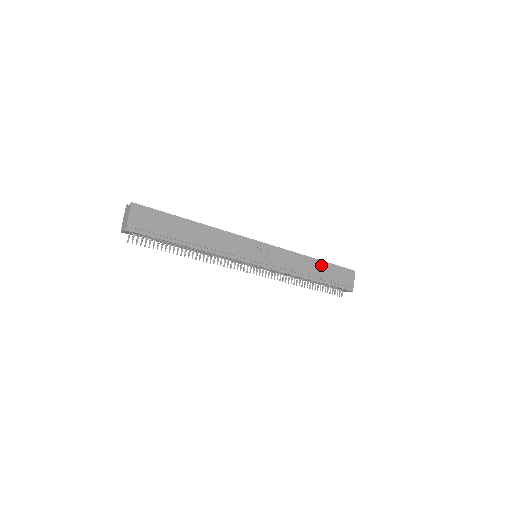
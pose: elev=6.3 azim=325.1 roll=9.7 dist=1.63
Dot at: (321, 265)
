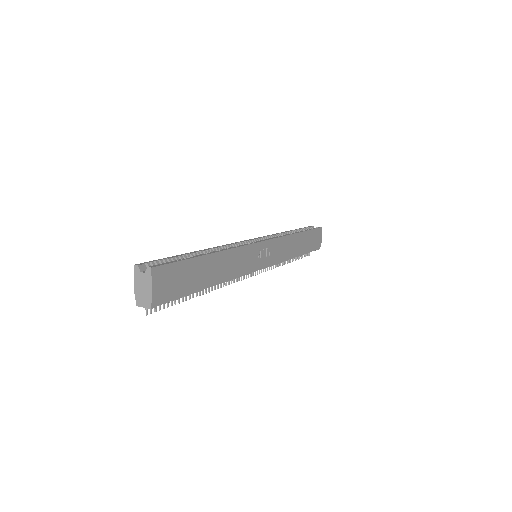
Dot at: (302, 237)
